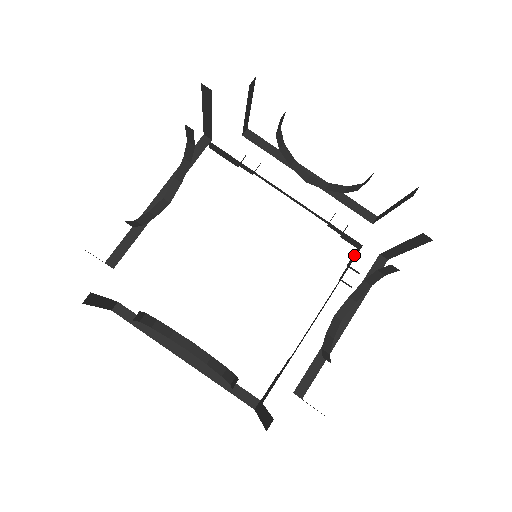
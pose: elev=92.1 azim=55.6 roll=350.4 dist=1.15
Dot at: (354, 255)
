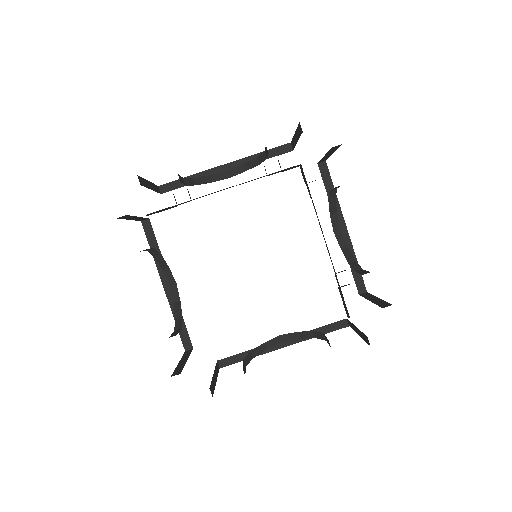
Dot at: (302, 174)
